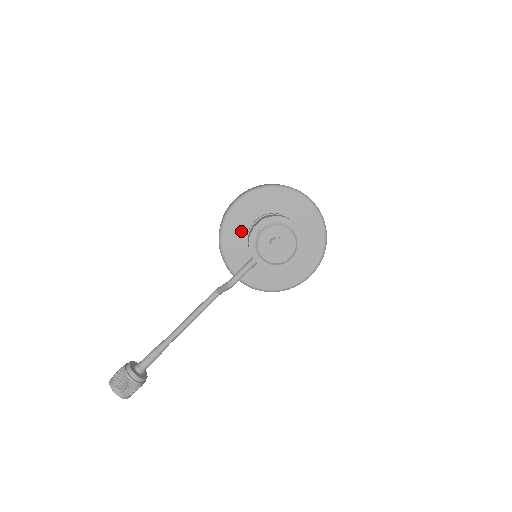
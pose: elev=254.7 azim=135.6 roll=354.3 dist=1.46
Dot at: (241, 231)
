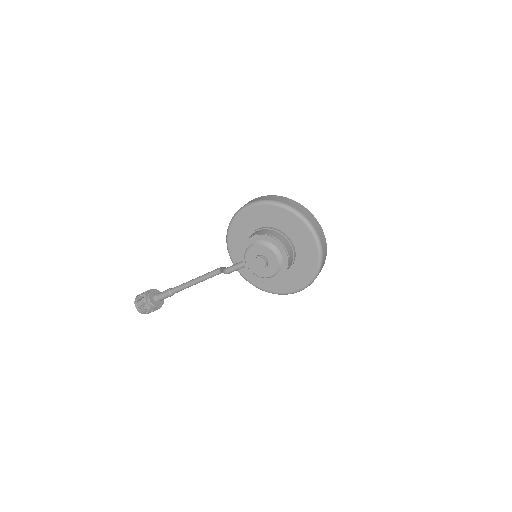
Dot at: (245, 232)
